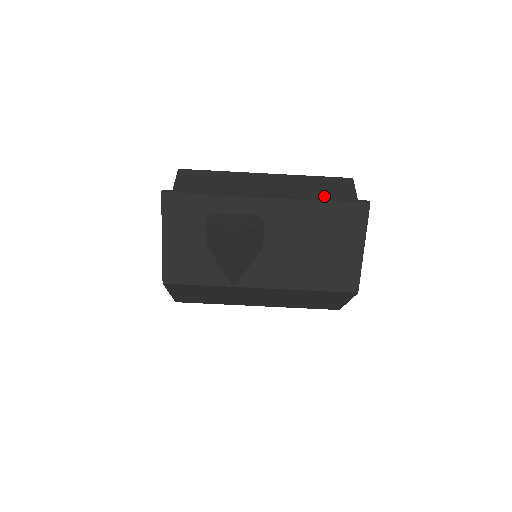
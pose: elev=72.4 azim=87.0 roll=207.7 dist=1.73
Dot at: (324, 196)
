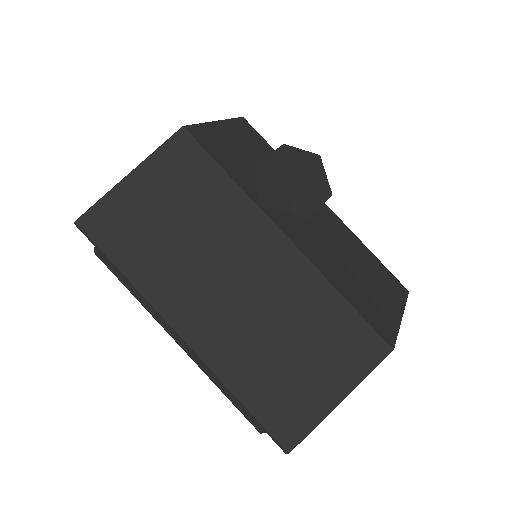
Dot at: occluded
